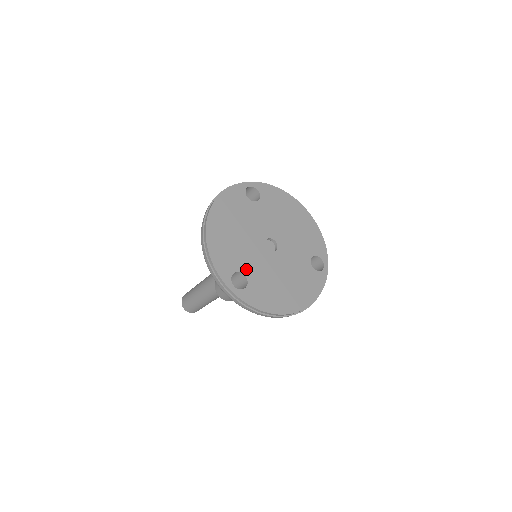
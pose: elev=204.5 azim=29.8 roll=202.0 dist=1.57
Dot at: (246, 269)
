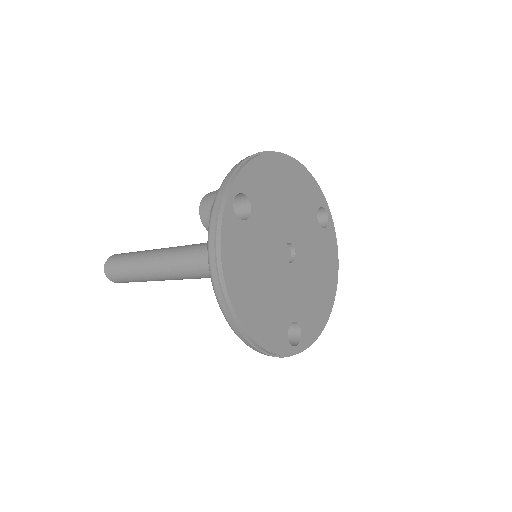
Dot at: (291, 314)
